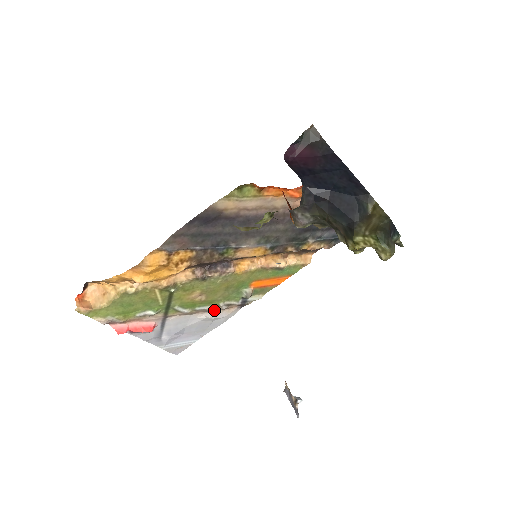
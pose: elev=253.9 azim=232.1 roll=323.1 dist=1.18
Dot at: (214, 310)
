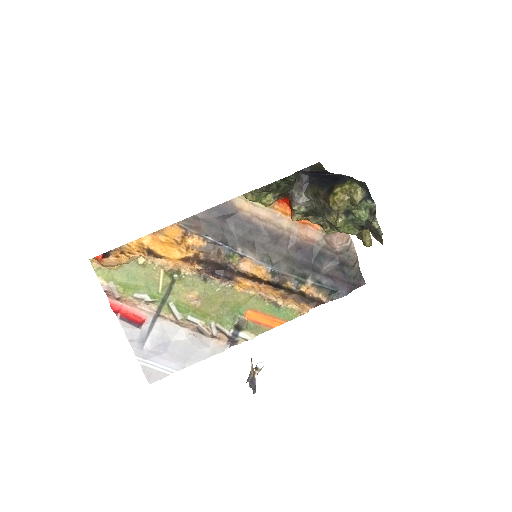
Dot at: (204, 330)
